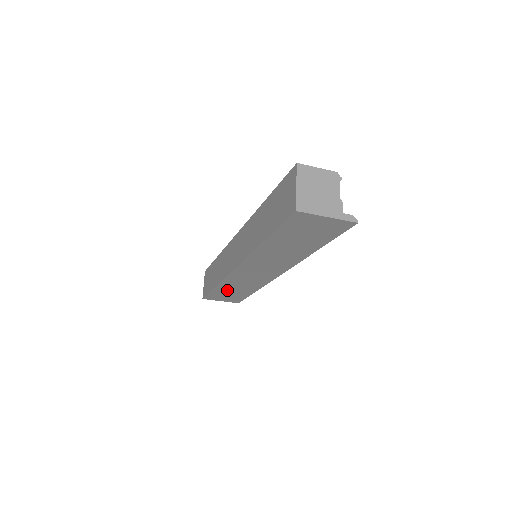
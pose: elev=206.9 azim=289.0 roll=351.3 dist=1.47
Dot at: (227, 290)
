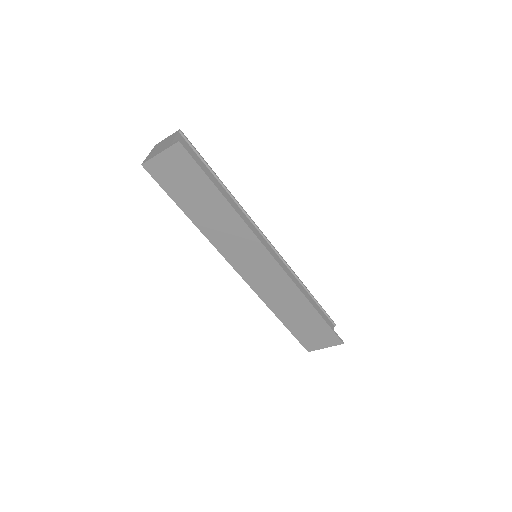
Dot at: (294, 319)
